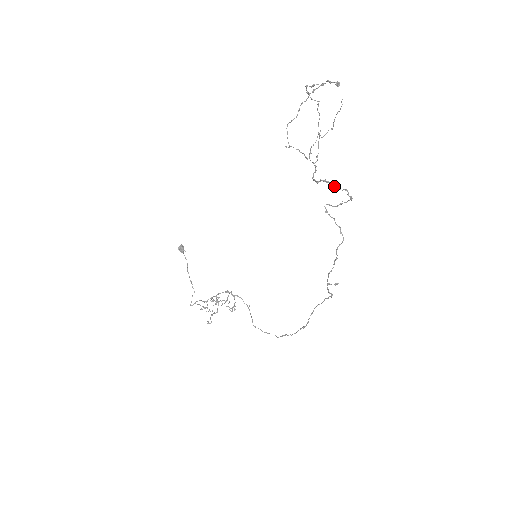
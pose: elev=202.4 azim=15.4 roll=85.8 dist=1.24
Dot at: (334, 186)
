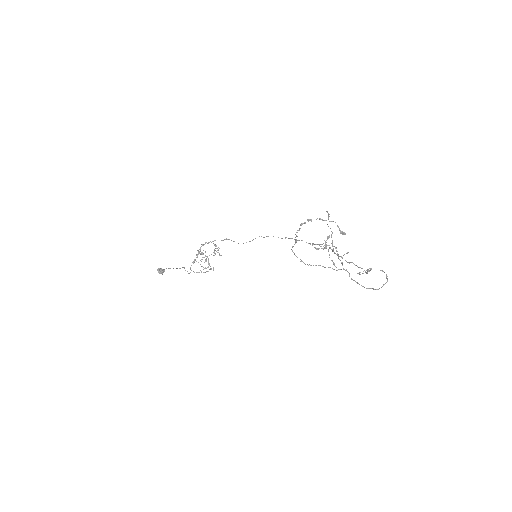
Dot at: occluded
